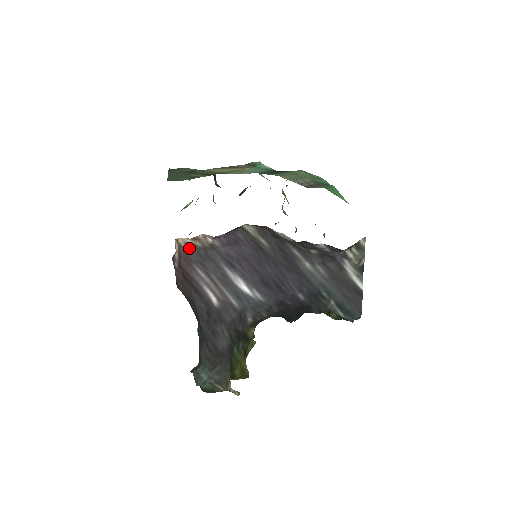
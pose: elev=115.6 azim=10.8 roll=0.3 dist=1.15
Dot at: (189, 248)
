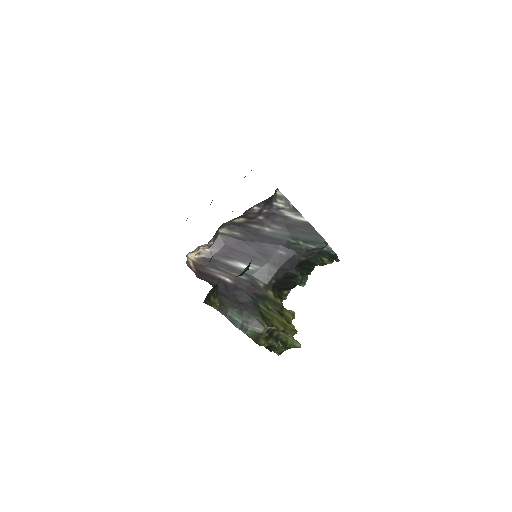
Dot at: (199, 260)
